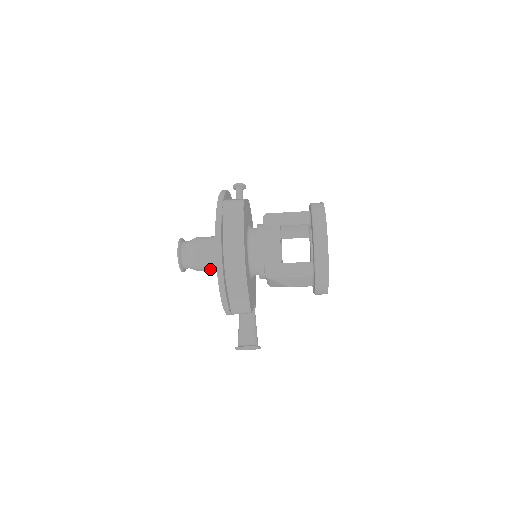
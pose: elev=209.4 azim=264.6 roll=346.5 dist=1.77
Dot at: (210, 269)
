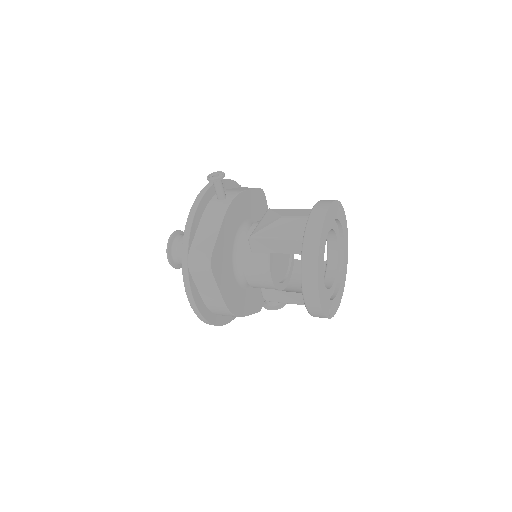
Dot at: occluded
